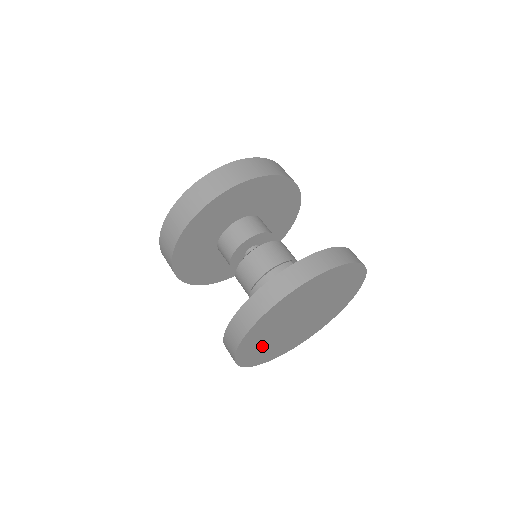
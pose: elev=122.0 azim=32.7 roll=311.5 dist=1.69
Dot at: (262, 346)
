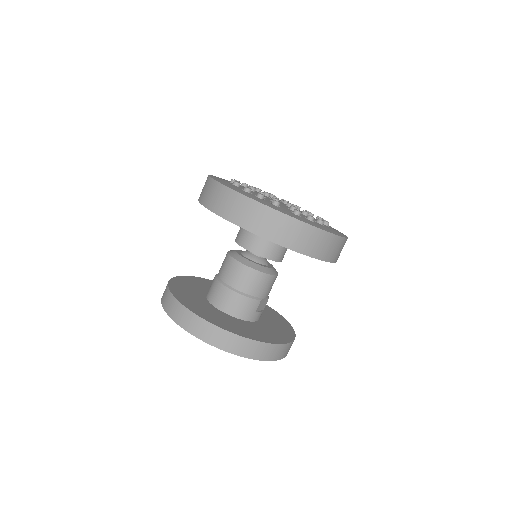
Dot at: occluded
